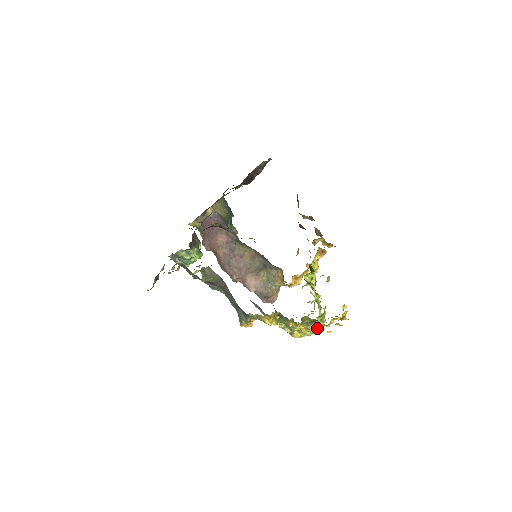
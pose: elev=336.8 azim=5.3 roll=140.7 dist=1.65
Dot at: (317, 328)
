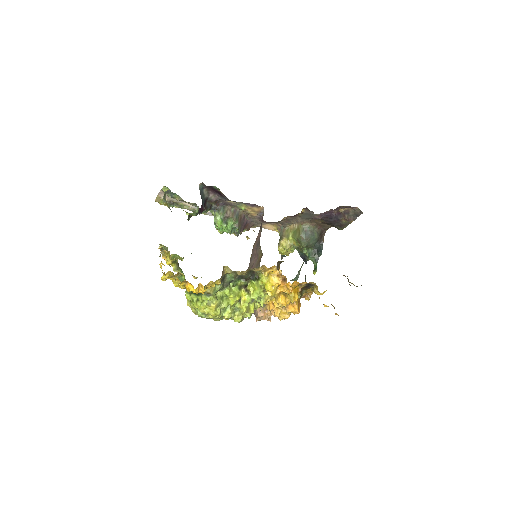
Dot at: (195, 305)
